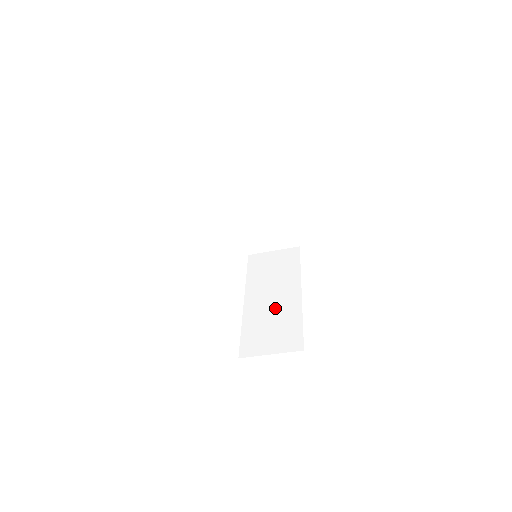
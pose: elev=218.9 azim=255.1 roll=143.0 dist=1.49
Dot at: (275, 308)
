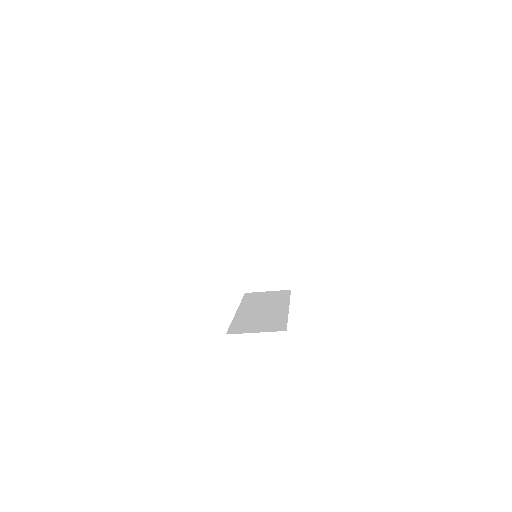
Dot at: (264, 314)
